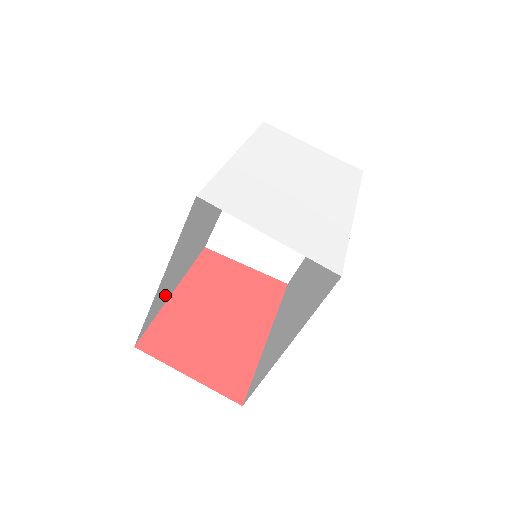
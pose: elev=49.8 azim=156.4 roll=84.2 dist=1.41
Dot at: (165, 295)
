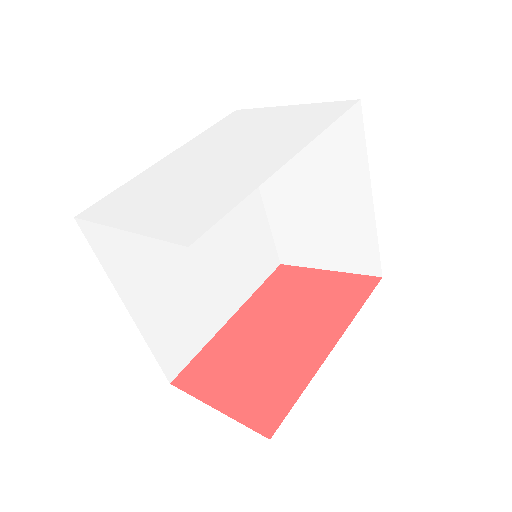
Dot at: (194, 325)
